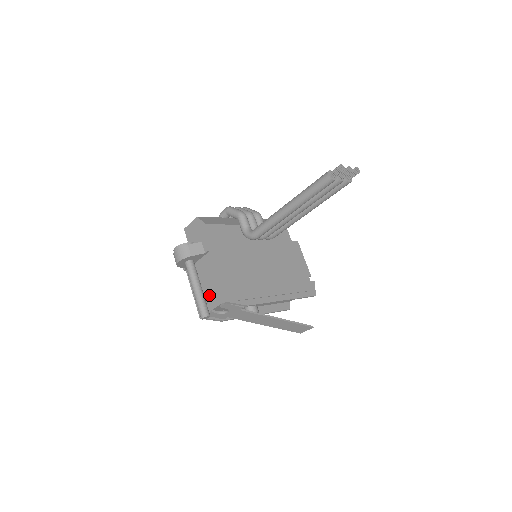
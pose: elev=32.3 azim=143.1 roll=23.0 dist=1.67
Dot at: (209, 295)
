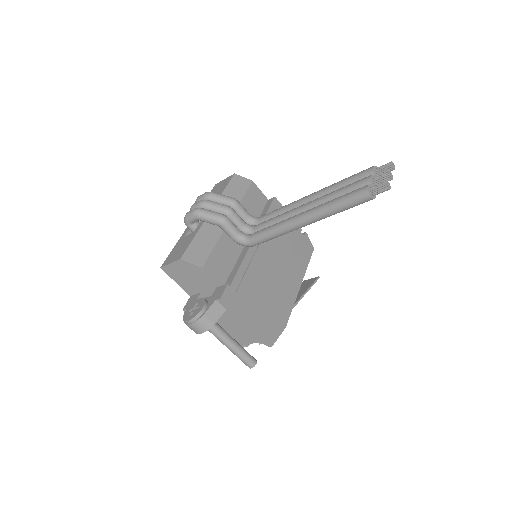
Dot at: (243, 339)
